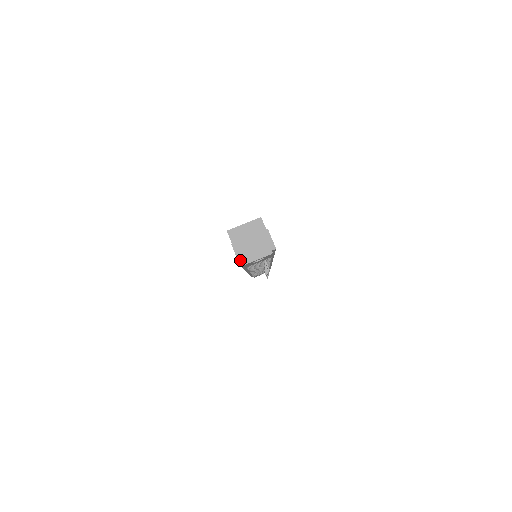
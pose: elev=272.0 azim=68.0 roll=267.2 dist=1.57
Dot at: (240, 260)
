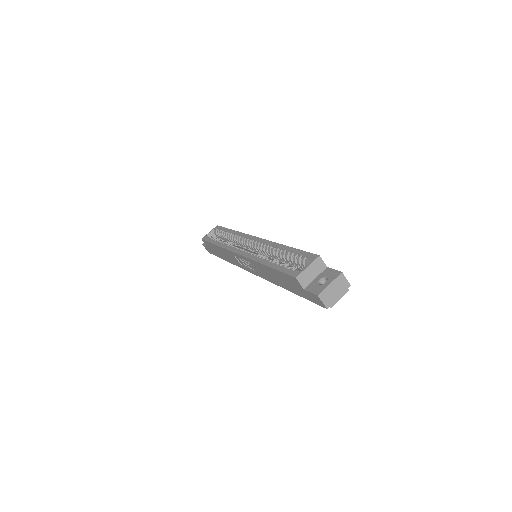
Dot at: (327, 306)
